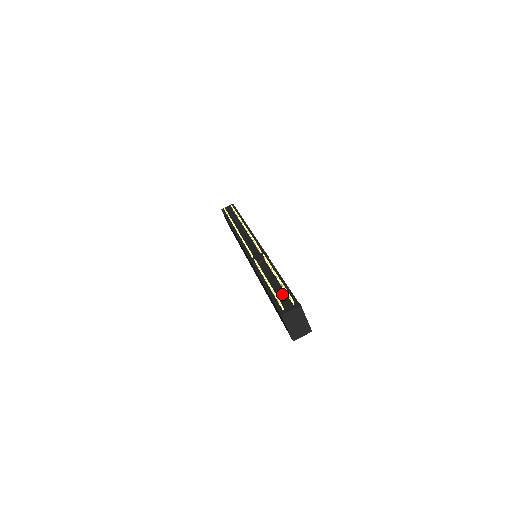
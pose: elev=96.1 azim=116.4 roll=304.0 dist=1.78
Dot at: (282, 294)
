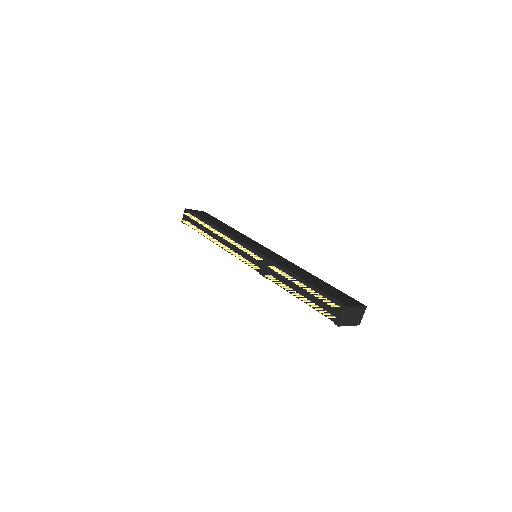
Dot at: (319, 300)
